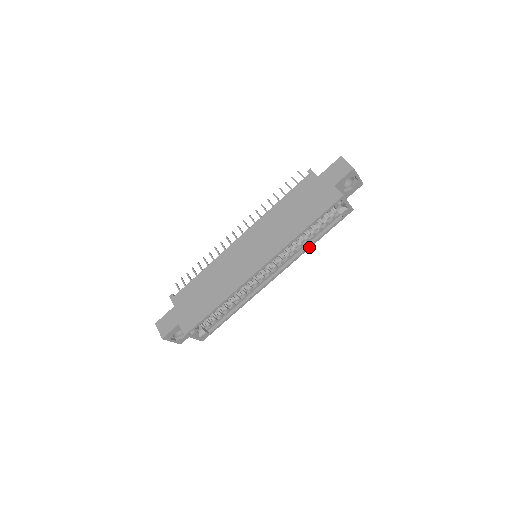
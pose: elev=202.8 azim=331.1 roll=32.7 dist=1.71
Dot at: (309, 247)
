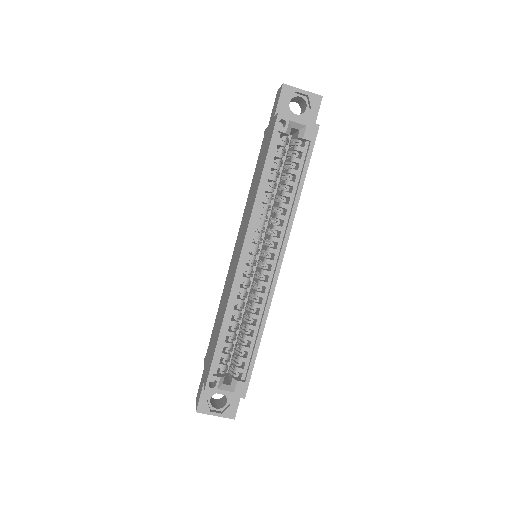
Dot at: (296, 202)
